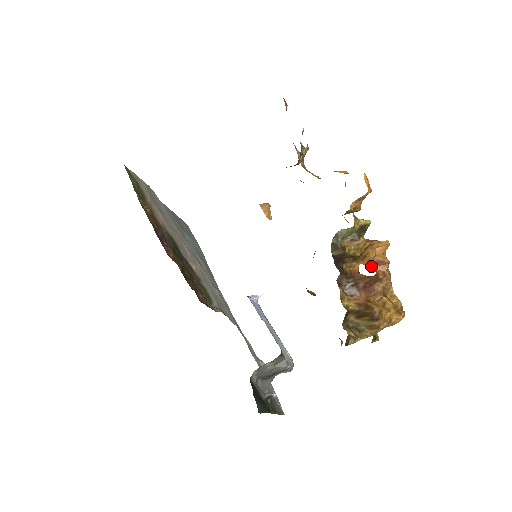
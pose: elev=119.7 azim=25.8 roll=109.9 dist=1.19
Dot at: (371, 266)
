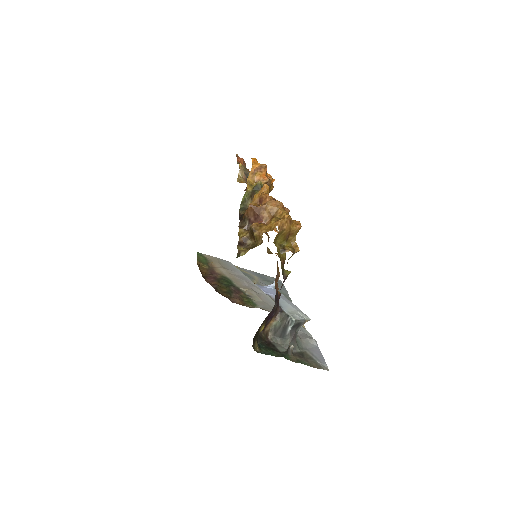
Dot at: occluded
